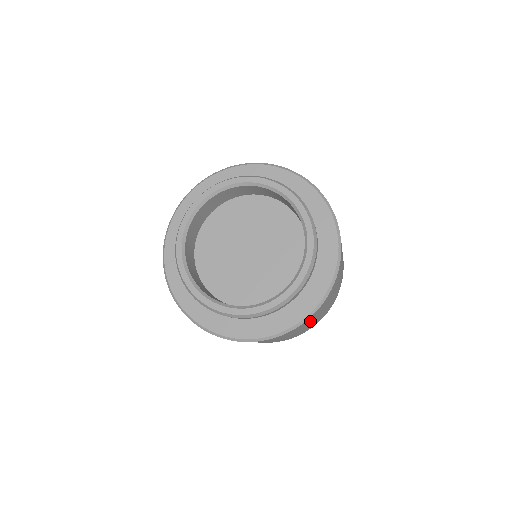
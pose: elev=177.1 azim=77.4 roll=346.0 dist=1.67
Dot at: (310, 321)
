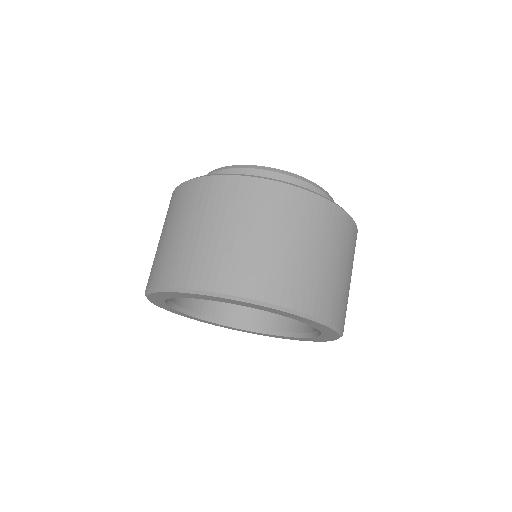
Dot at: occluded
